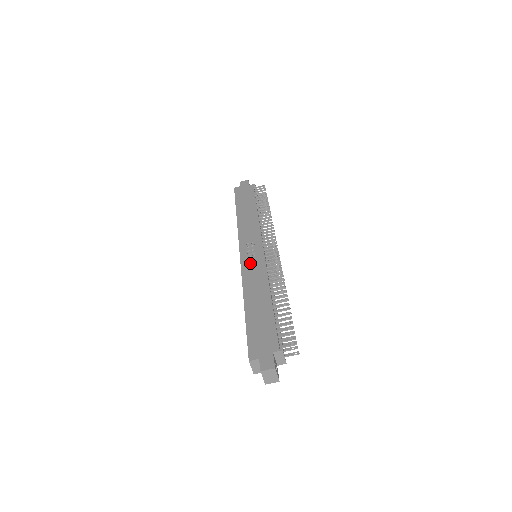
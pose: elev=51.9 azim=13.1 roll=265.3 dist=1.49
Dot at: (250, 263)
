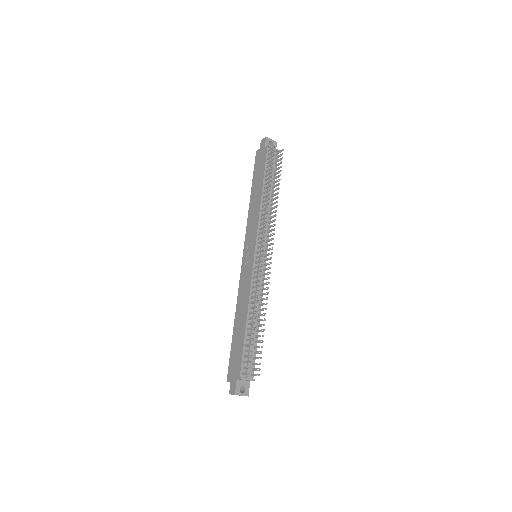
Dot at: (245, 272)
